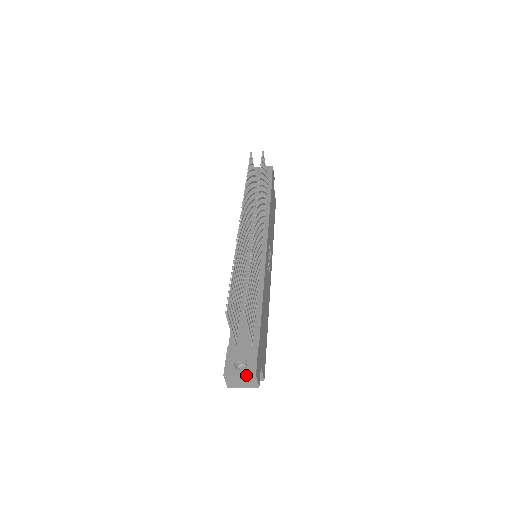
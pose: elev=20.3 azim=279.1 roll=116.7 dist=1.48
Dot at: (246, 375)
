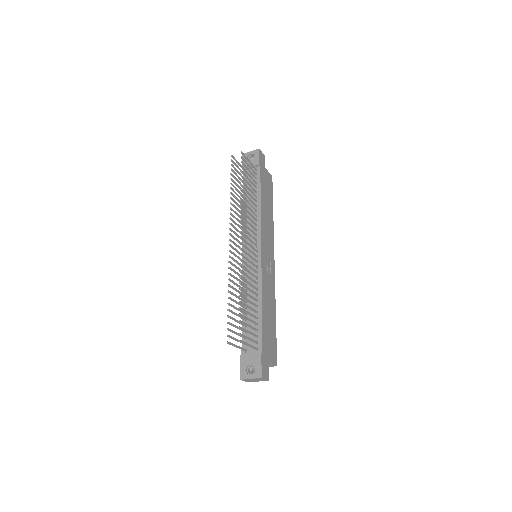
Dot at: (255, 378)
